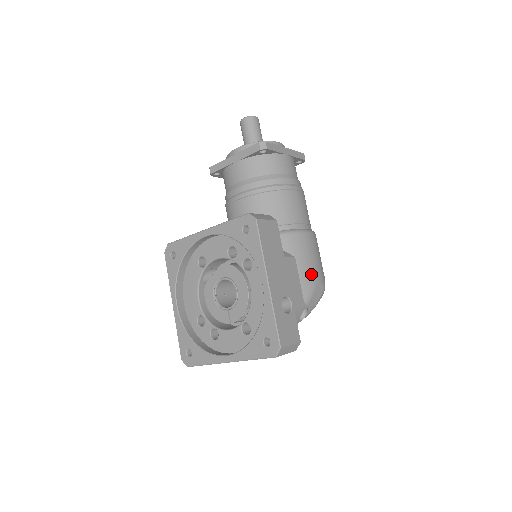
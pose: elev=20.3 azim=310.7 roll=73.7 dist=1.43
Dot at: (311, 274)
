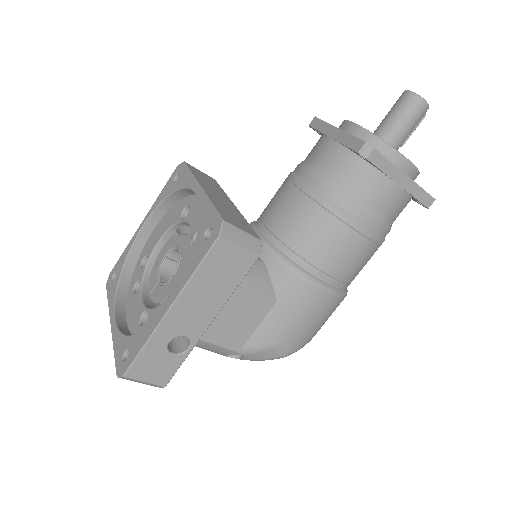
Dot at: (279, 332)
